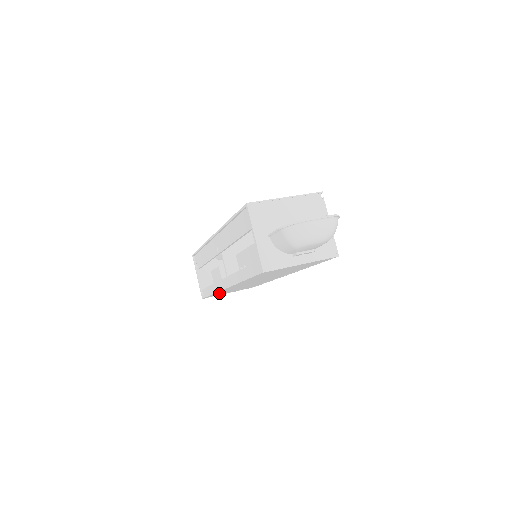
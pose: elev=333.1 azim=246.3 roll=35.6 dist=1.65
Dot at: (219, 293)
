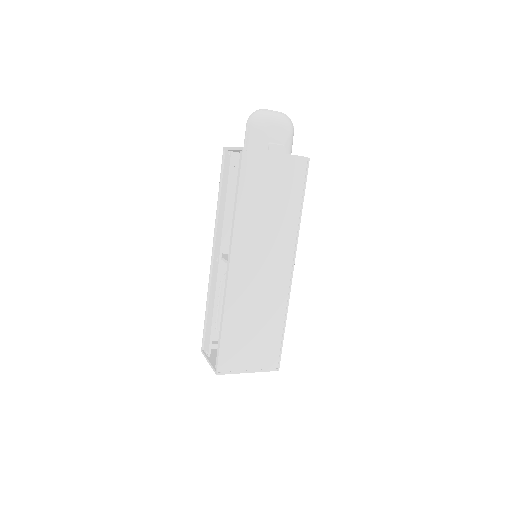
Dot at: (232, 337)
